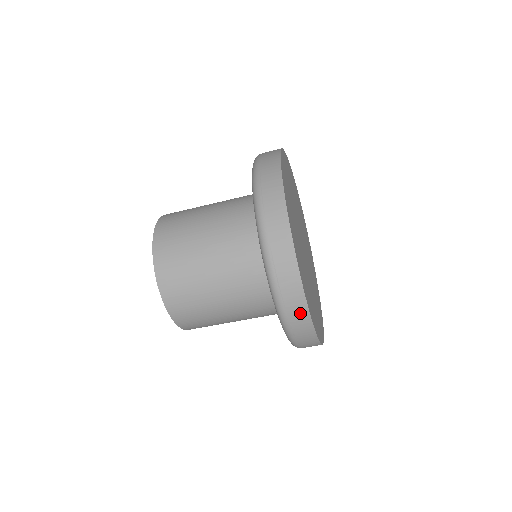
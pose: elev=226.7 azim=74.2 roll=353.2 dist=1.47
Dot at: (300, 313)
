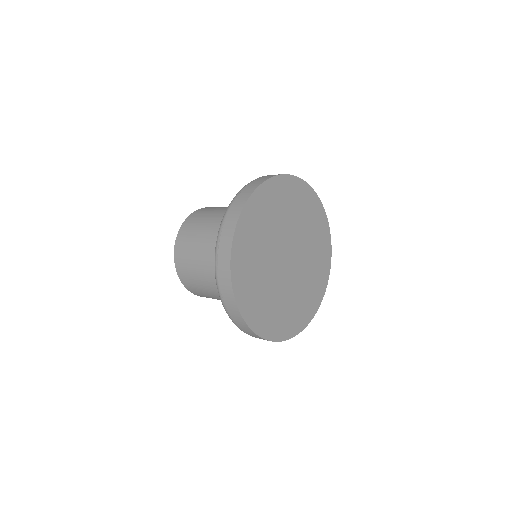
Dot at: occluded
